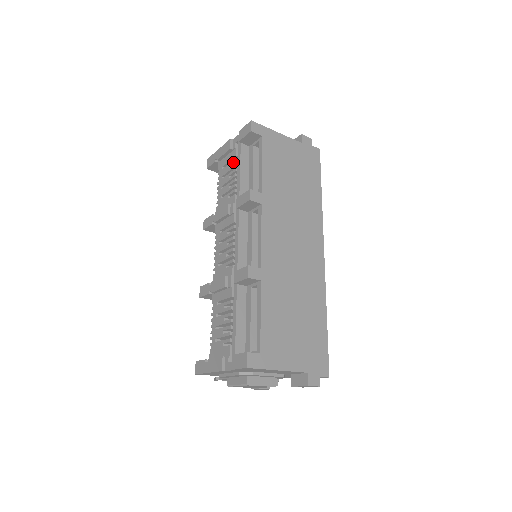
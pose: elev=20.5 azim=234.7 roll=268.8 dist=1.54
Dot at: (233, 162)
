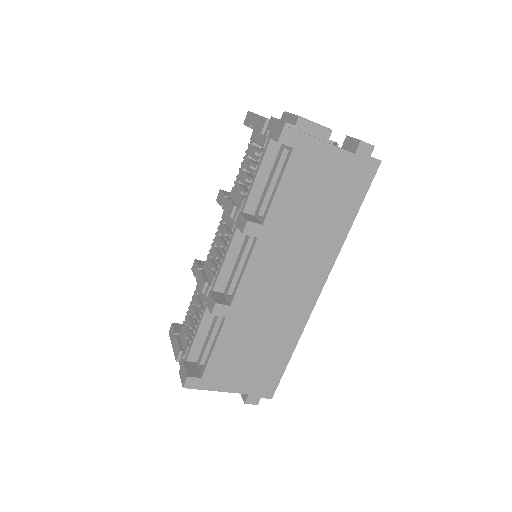
Dot at: occluded
